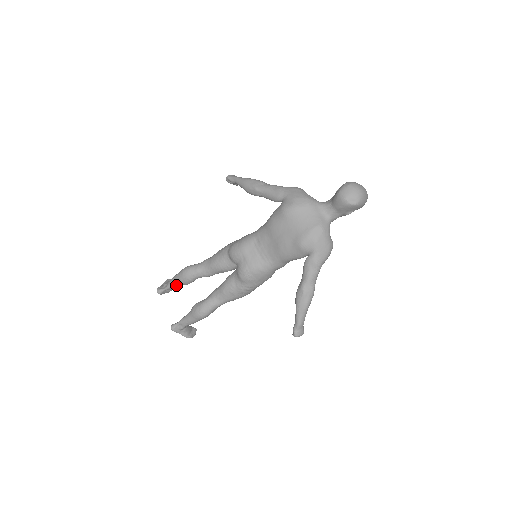
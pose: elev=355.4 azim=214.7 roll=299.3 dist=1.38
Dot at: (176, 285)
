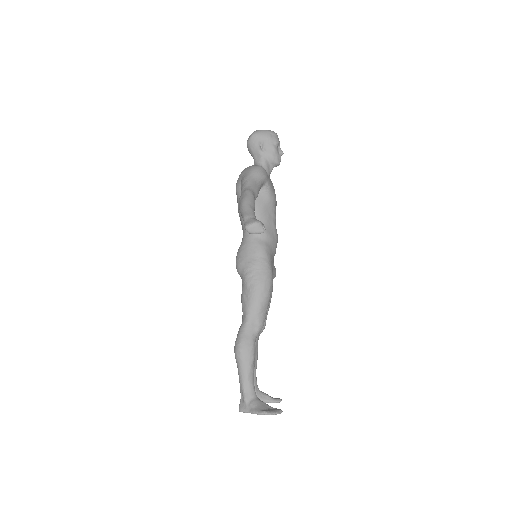
Dot at: occluded
